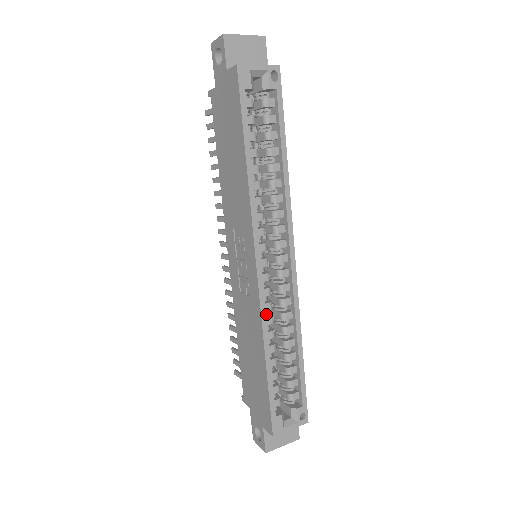
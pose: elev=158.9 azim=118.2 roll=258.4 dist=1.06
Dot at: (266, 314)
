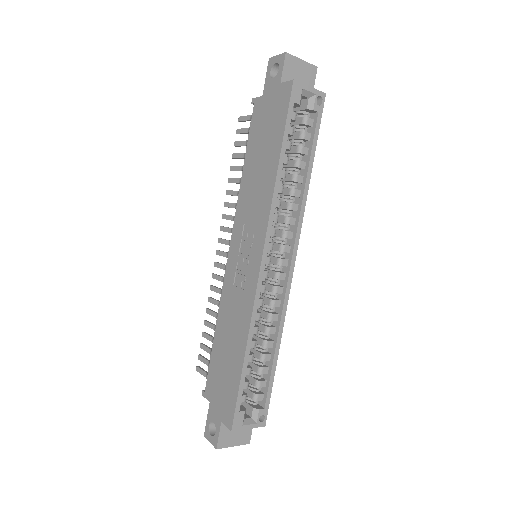
Dot at: occluded
